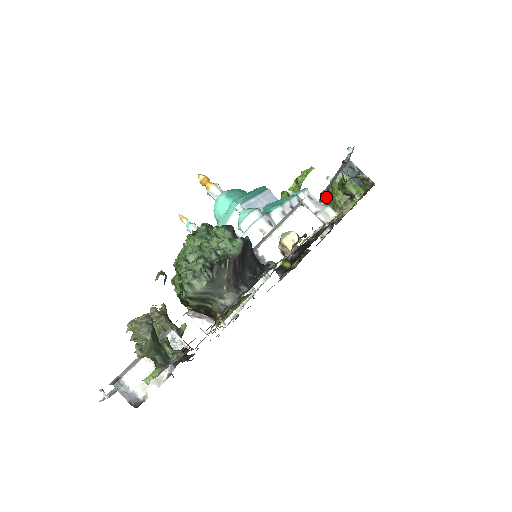
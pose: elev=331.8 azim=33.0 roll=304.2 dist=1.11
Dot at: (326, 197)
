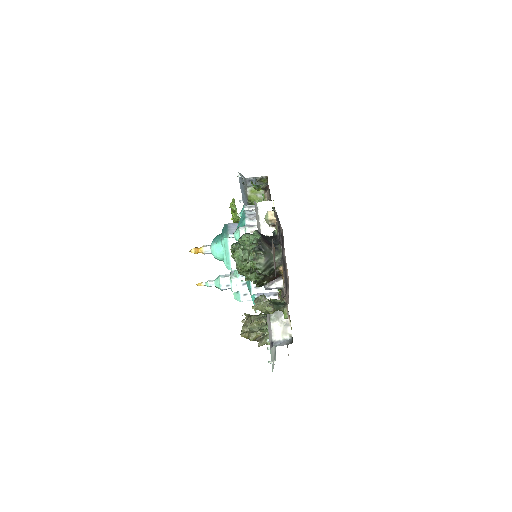
Dot at: occluded
